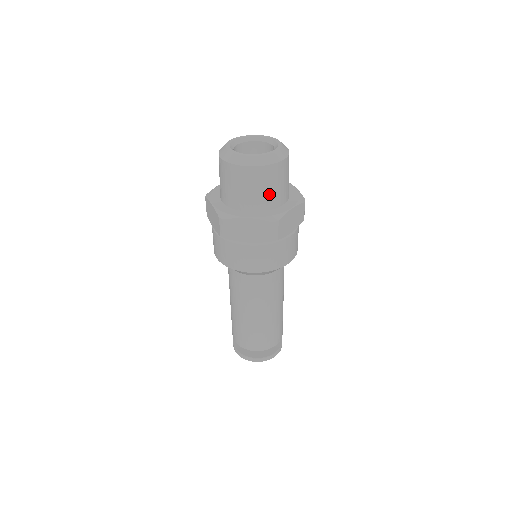
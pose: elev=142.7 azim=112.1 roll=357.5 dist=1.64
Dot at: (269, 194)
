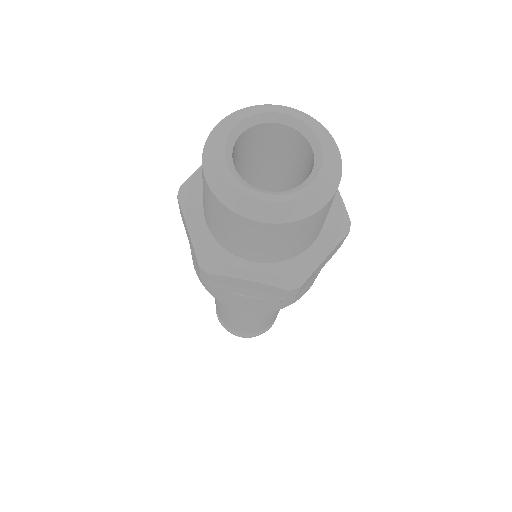
Dot at: (291, 246)
